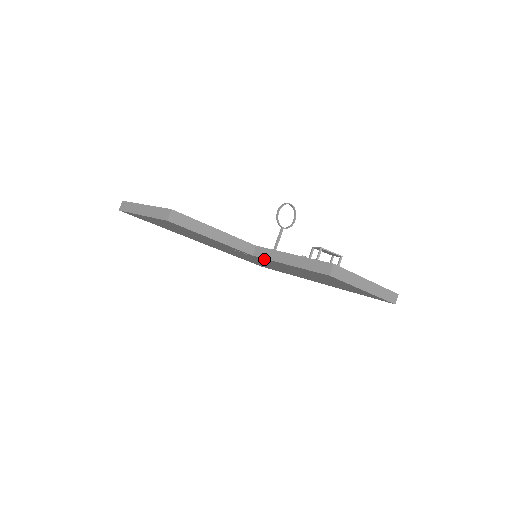
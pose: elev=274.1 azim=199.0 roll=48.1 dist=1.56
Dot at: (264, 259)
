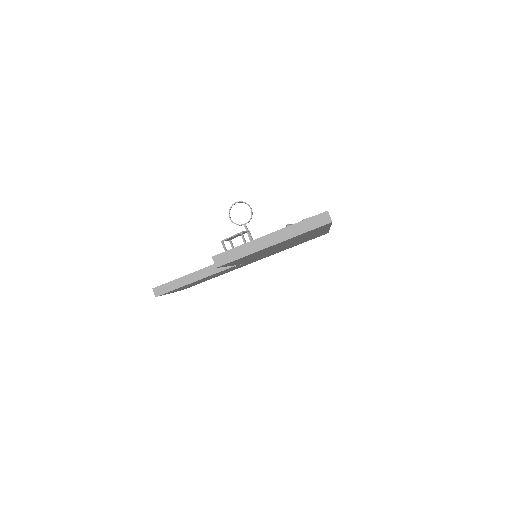
Dot at: occluded
